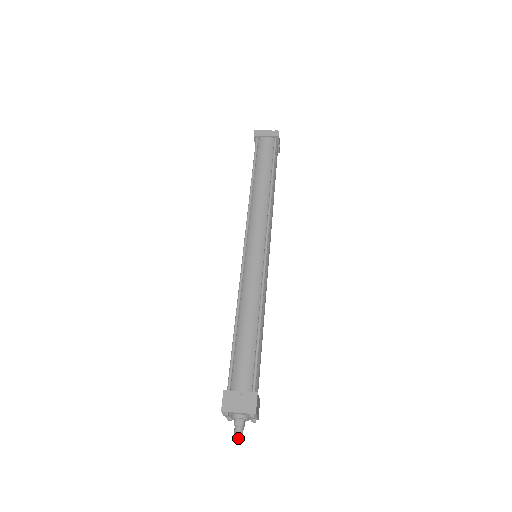
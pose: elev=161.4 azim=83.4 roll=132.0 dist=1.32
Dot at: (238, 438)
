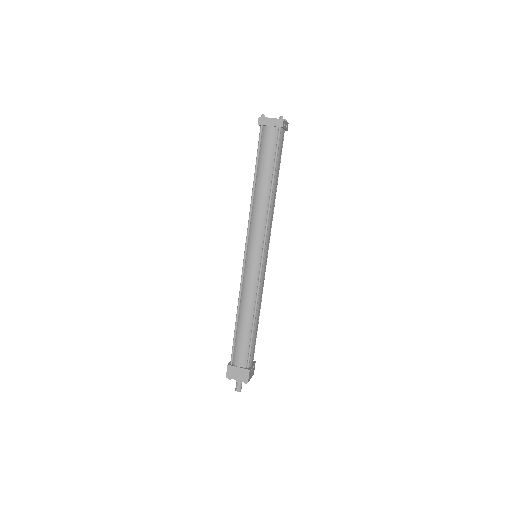
Dot at: (238, 390)
